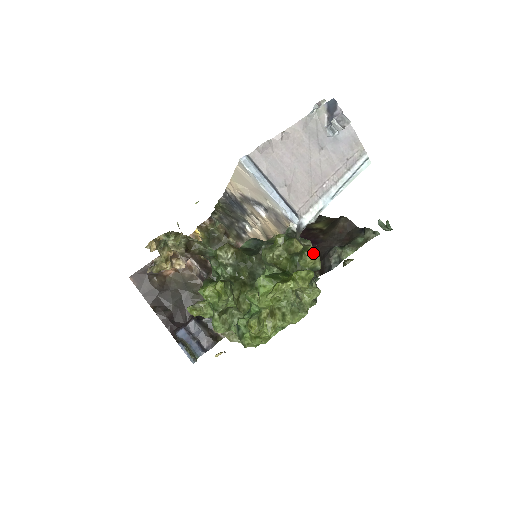
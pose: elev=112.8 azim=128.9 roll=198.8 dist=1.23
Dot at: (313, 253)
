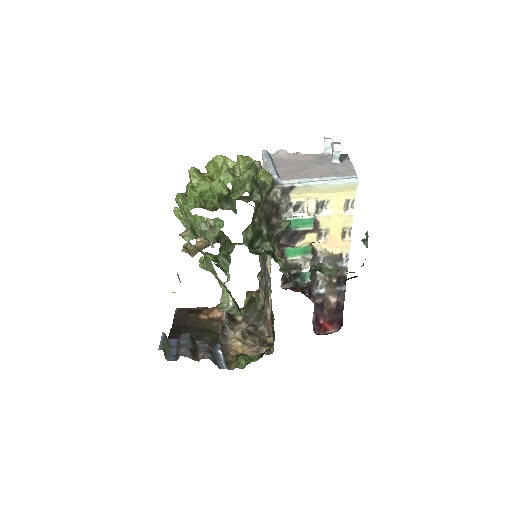
Dot at: (267, 172)
